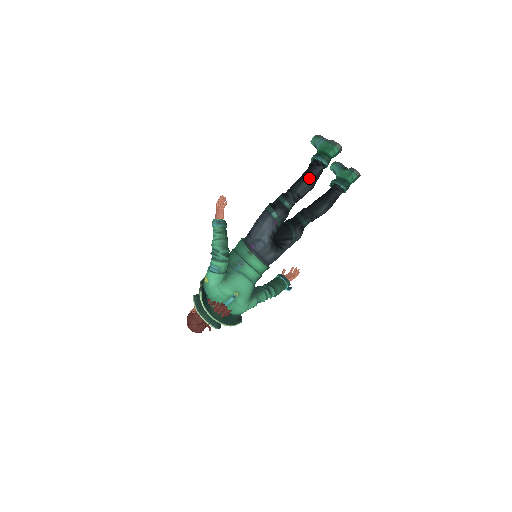
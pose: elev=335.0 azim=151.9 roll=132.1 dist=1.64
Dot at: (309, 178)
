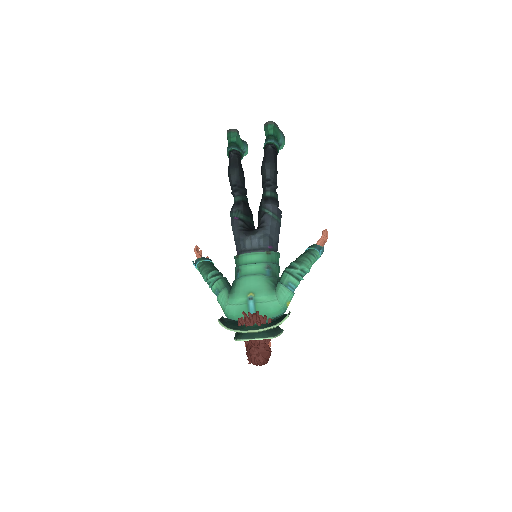
Dot at: (229, 169)
